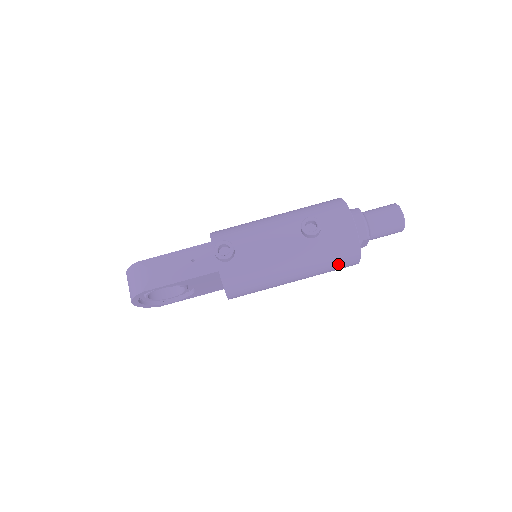
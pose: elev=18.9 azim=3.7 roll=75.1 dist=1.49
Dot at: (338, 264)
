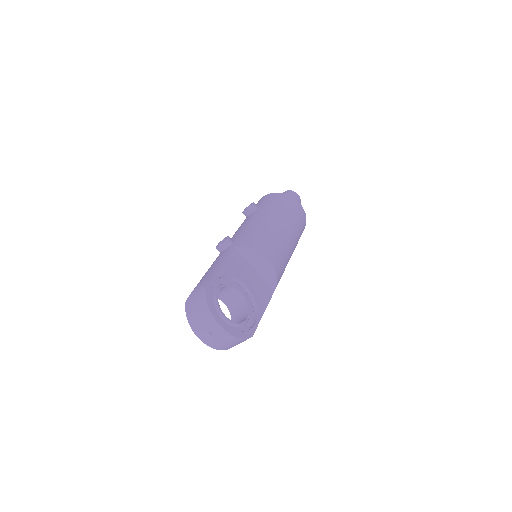
Dot at: (289, 206)
